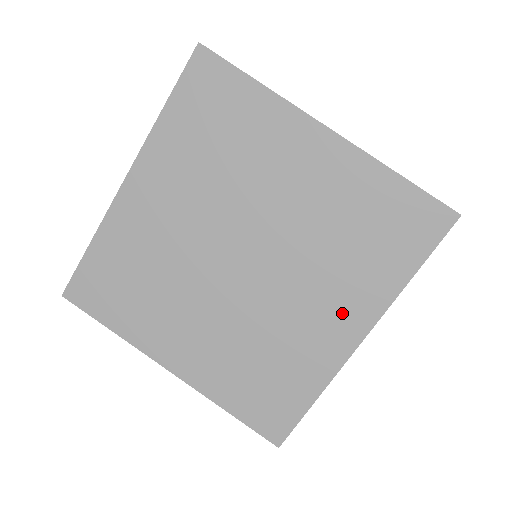
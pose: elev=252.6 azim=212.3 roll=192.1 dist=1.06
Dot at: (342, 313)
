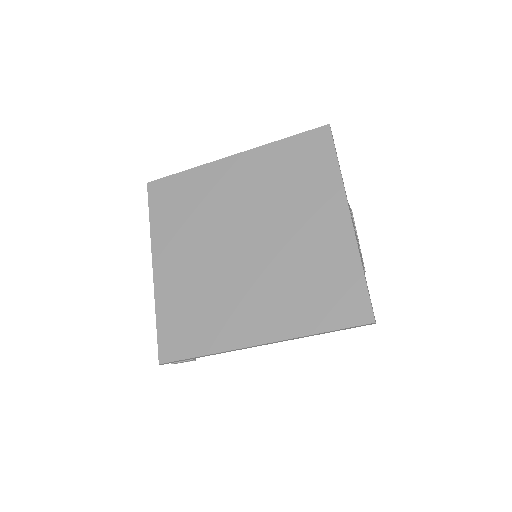
Dot at: (265, 318)
